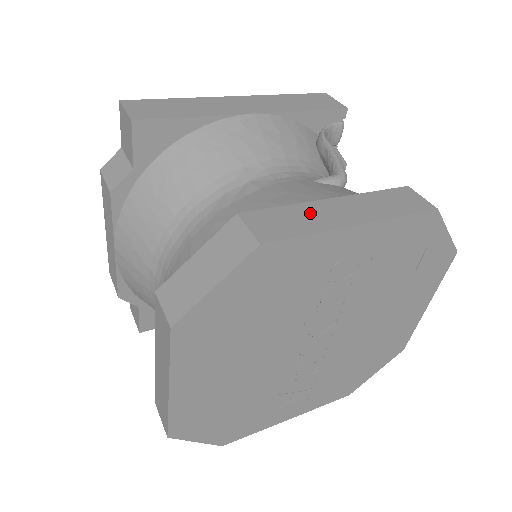
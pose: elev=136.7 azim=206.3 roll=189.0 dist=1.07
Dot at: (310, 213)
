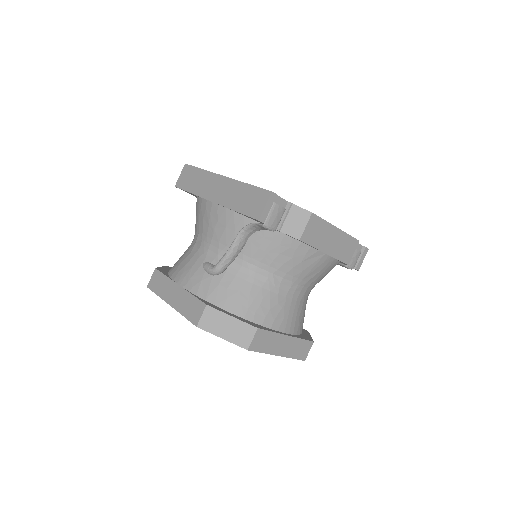
Dot at: (167, 286)
